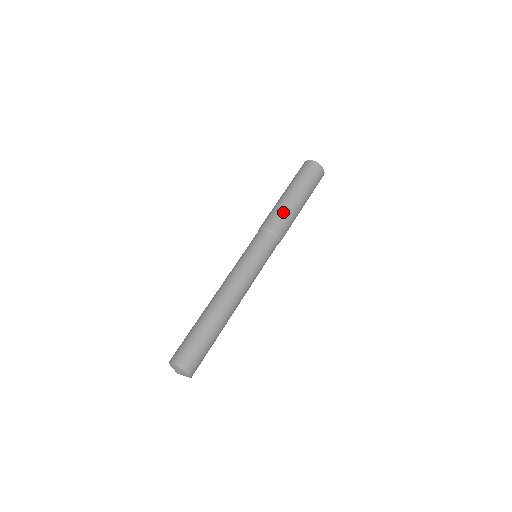
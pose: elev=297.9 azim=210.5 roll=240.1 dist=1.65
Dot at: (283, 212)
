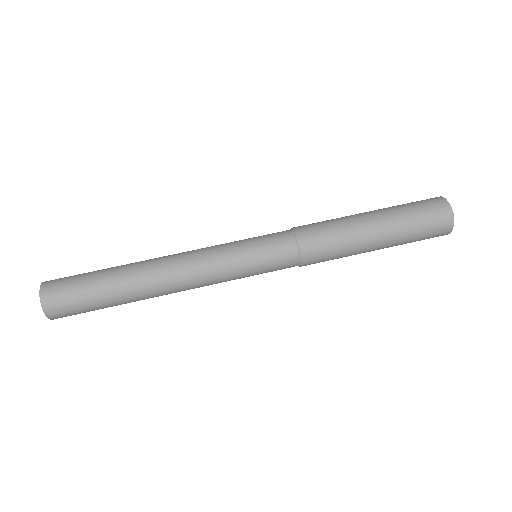
Dot at: (338, 237)
